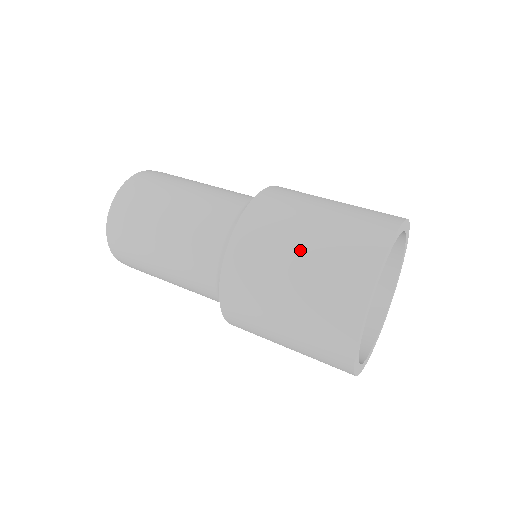
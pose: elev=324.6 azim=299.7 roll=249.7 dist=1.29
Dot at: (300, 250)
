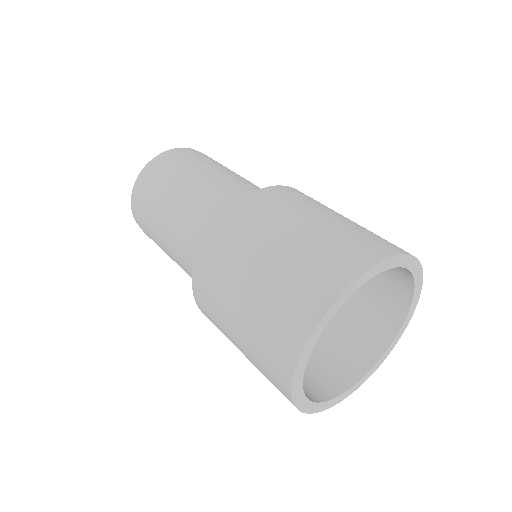
Dot at: (258, 269)
